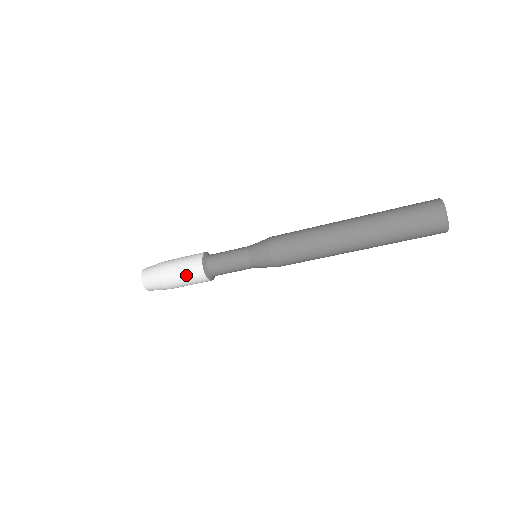
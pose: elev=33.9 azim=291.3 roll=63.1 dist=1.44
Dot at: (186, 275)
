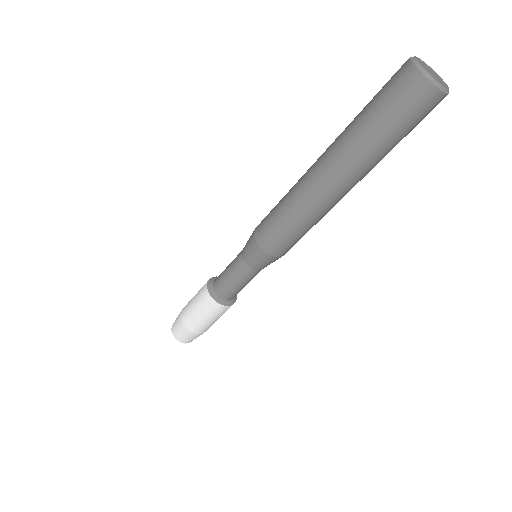
Dot at: (198, 307)
